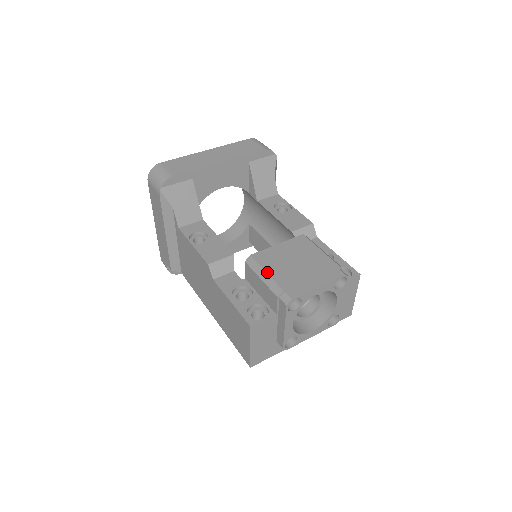
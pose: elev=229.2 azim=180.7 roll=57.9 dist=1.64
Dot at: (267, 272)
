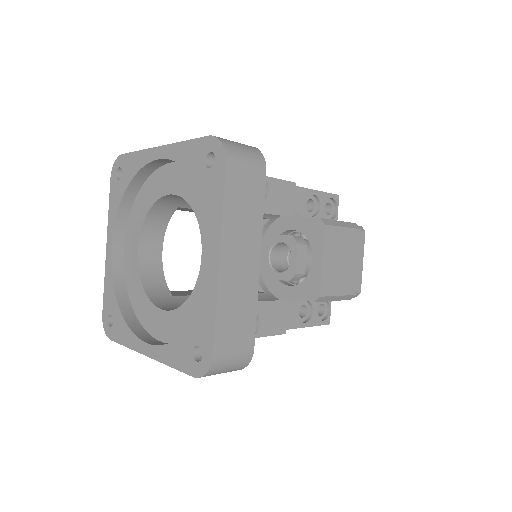
Dot at: (340, 295)
